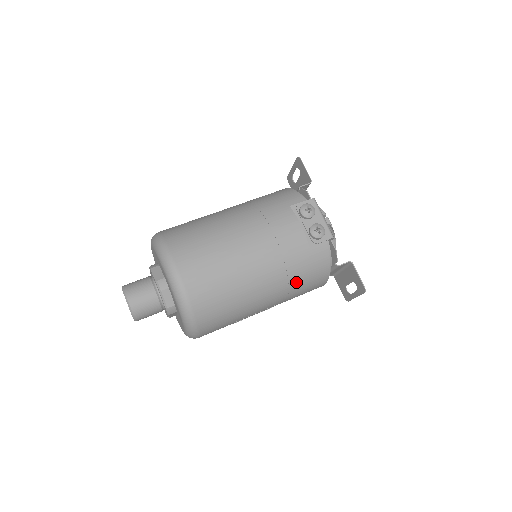
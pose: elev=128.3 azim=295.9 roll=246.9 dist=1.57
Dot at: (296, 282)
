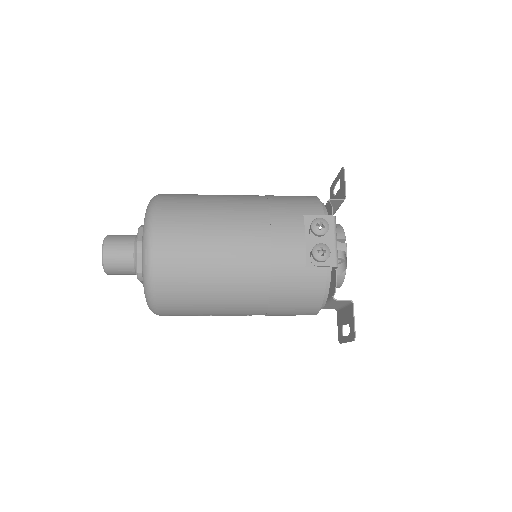
Dot at: (279, 299)
